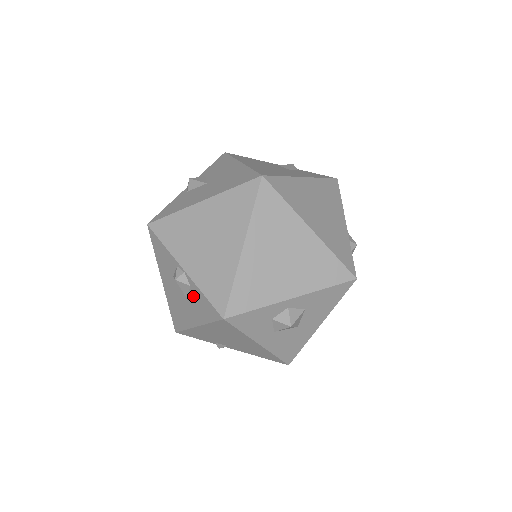
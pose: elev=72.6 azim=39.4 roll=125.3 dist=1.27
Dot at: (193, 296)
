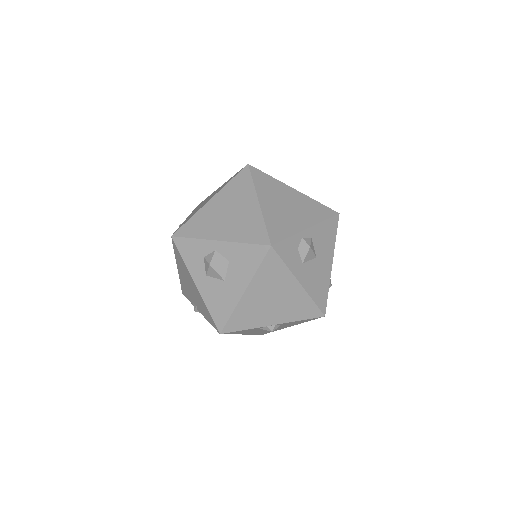
Dot at: occluded
